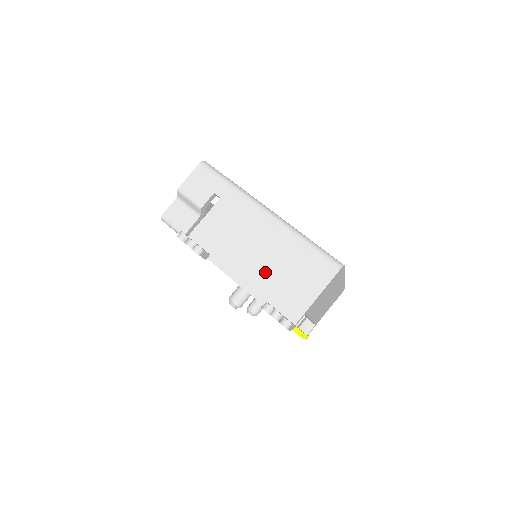
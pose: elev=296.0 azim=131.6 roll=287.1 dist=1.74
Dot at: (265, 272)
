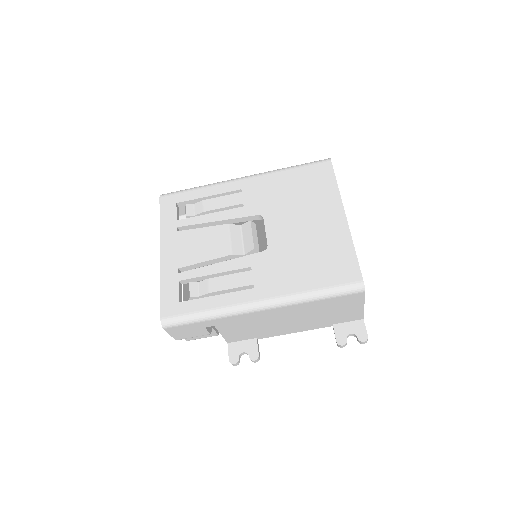
Dot at: (308, 321)
